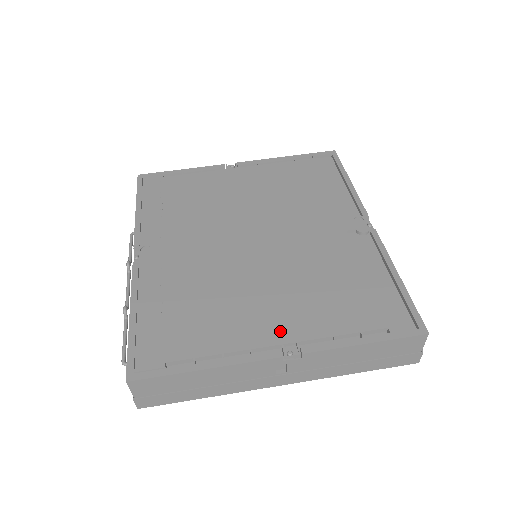
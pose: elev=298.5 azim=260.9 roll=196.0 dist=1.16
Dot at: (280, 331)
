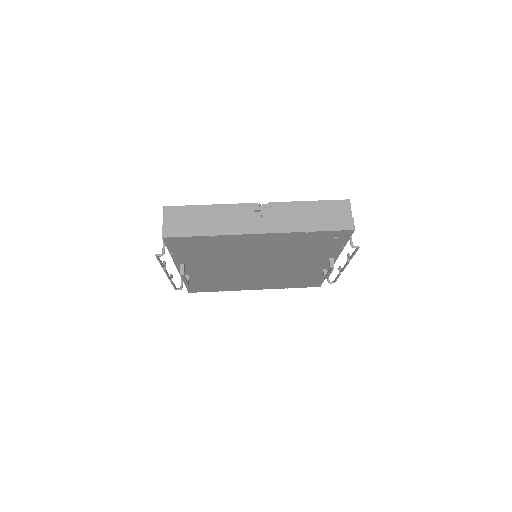
Dot at: occluded
